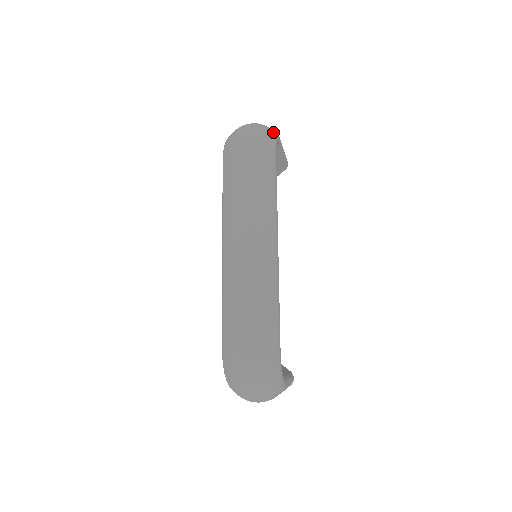
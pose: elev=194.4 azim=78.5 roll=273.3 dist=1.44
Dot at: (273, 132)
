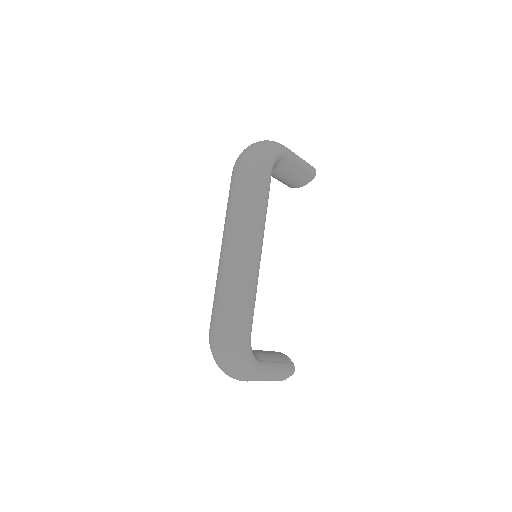
Dot at: (275, 147)
